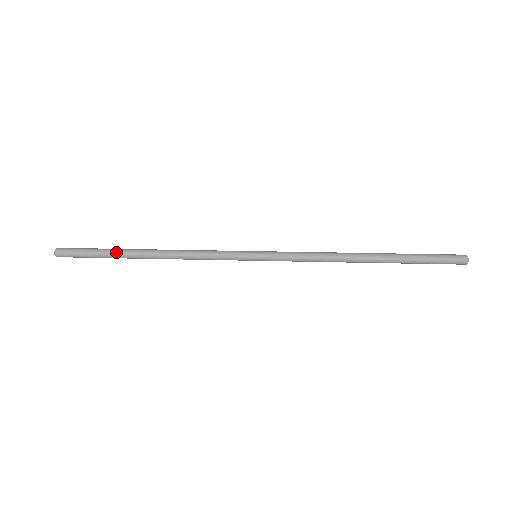
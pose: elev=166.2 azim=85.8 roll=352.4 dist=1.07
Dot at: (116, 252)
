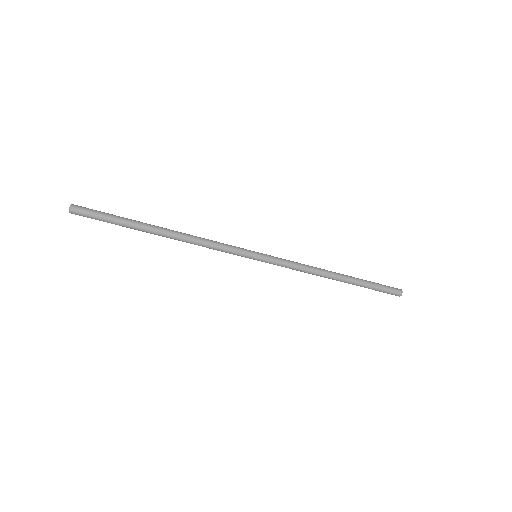
Dot at: (135, 223)
